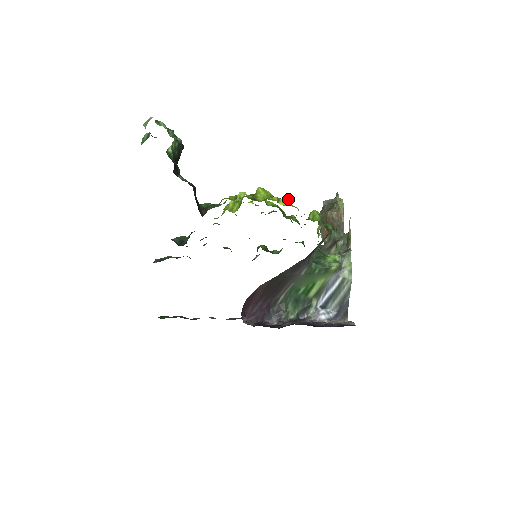
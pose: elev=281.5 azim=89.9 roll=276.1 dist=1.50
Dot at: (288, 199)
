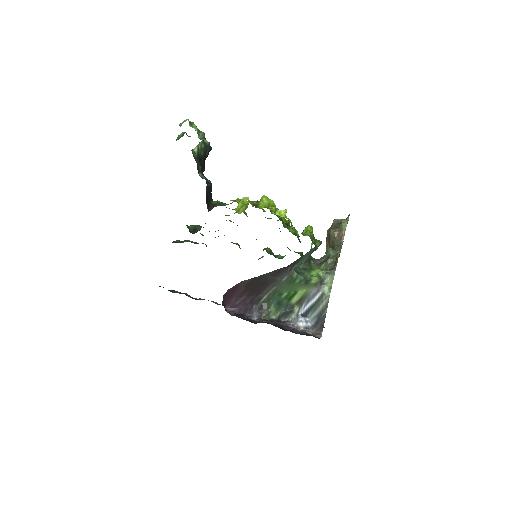
Dot at: (285, 211)
